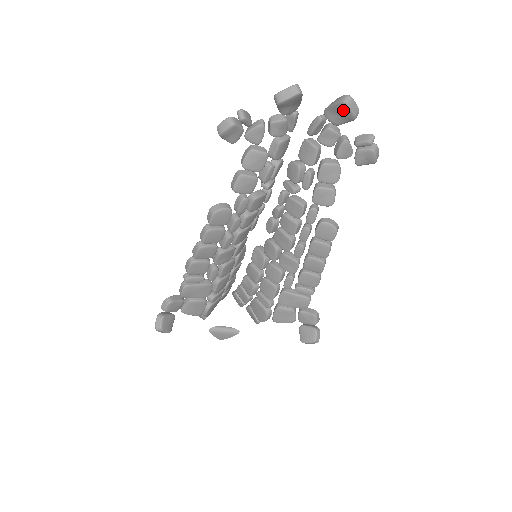
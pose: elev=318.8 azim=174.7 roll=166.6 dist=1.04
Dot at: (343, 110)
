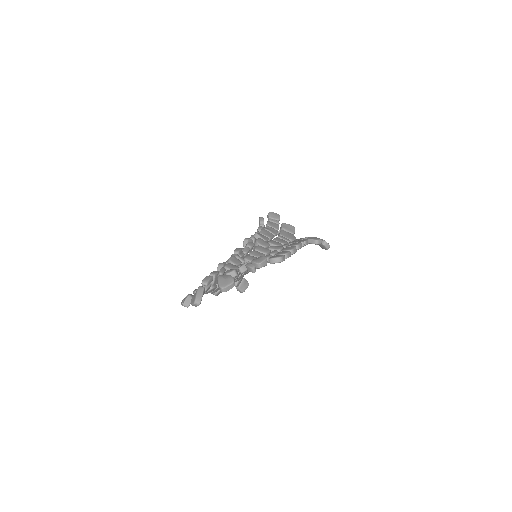
Dot at: (225, 289)
